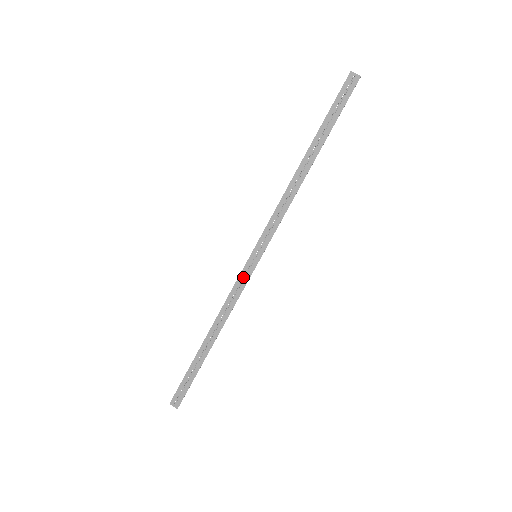
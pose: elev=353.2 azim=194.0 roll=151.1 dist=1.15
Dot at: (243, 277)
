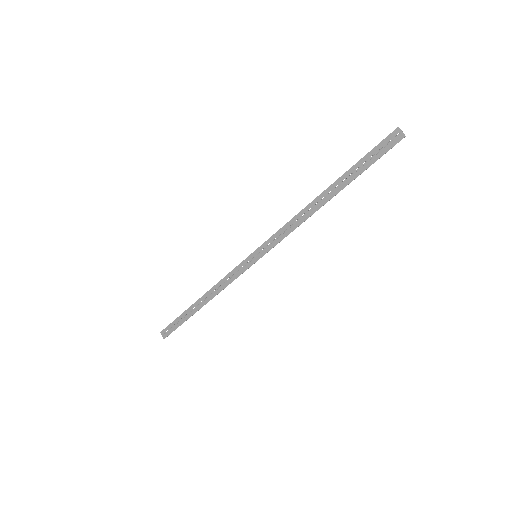
Dot at: (240, 268)
